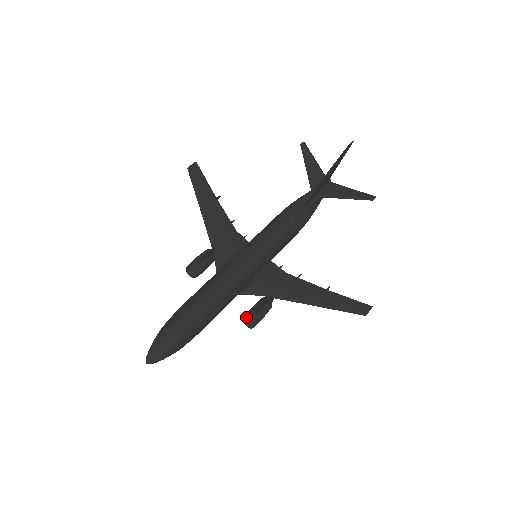
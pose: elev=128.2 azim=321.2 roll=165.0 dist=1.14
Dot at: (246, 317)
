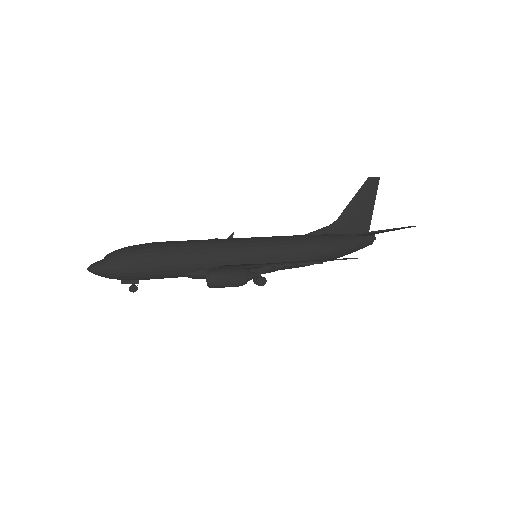
Dot at: (208, 271)
